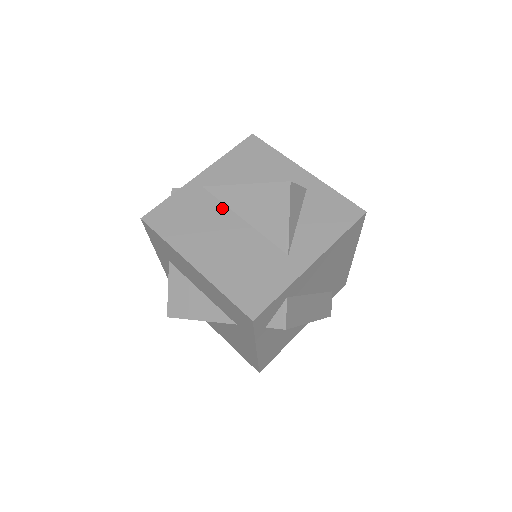
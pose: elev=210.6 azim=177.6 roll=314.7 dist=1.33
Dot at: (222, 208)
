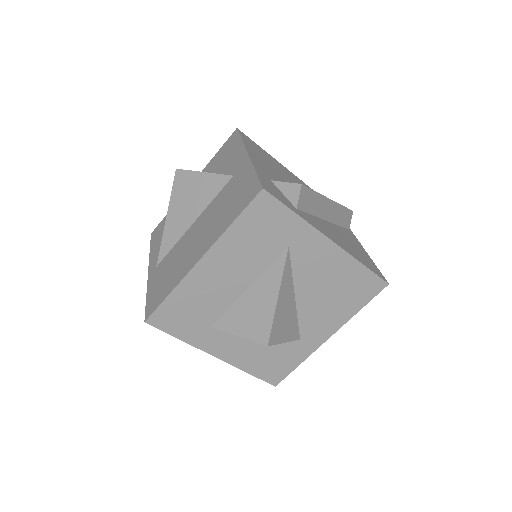
Dot at: (177, 244)
